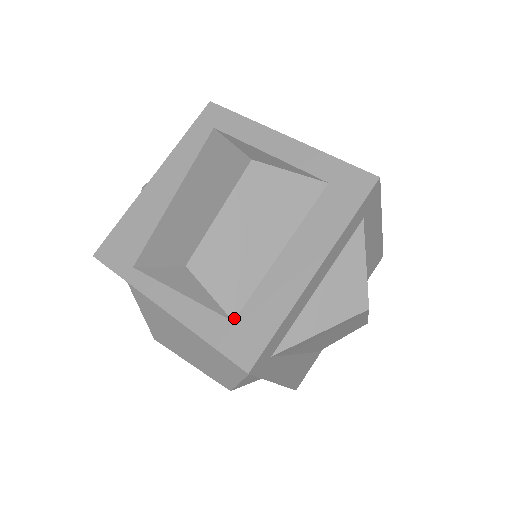
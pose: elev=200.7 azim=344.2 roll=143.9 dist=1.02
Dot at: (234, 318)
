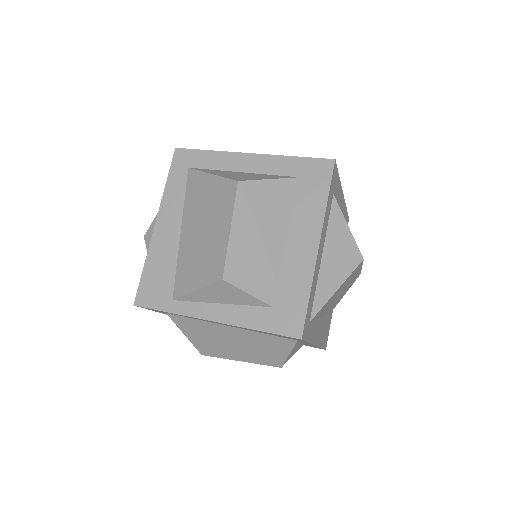
Dot at: (272, 304)
